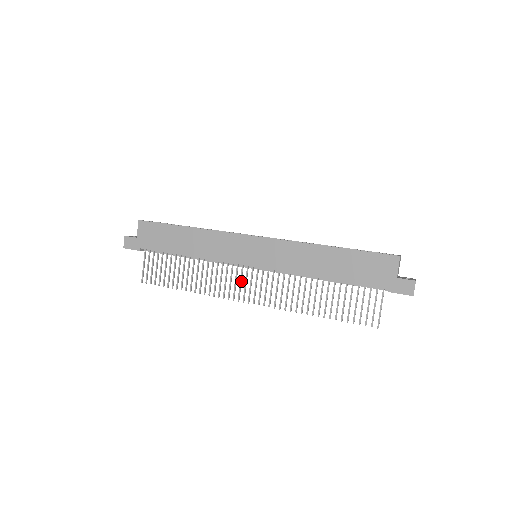
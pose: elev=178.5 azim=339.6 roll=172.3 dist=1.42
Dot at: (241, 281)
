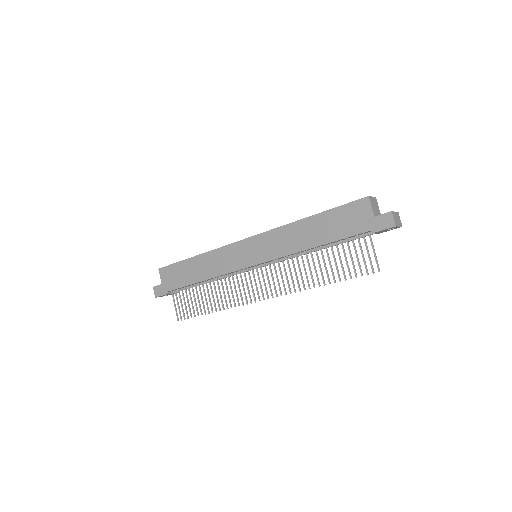
Dot at: (251, 283)
